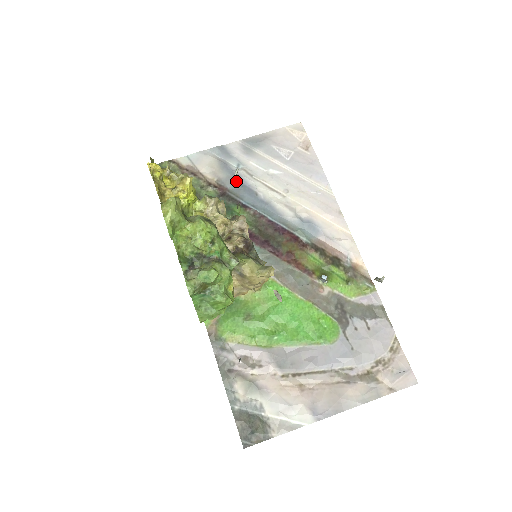
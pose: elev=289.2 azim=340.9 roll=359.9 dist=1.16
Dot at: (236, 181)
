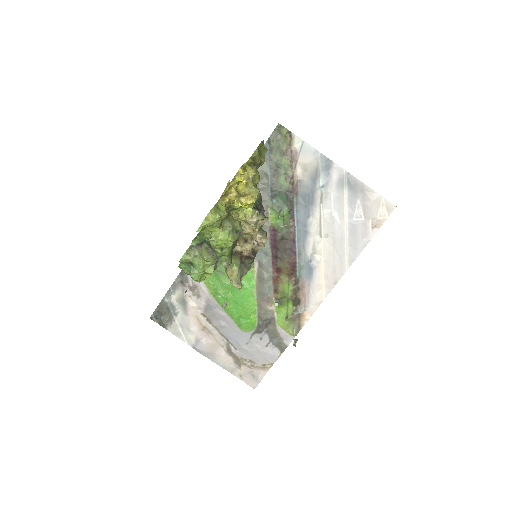
Dot at: (308, 195)
